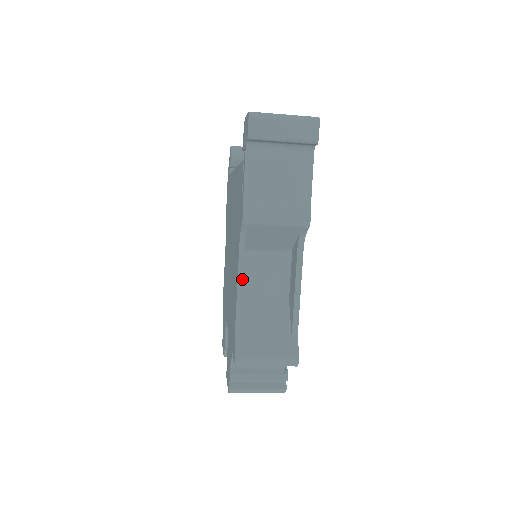
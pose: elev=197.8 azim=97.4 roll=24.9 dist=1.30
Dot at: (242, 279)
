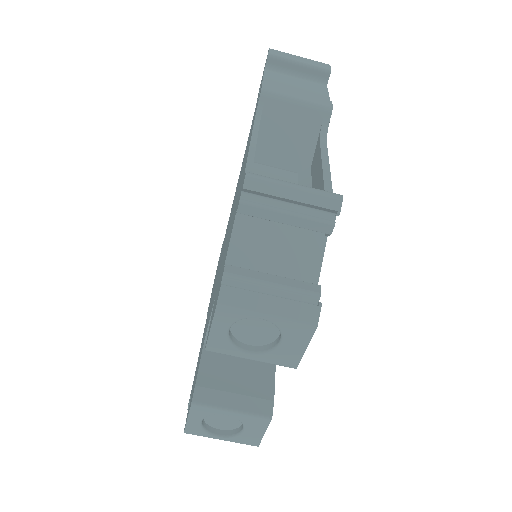
Dot at: (256, 141)
